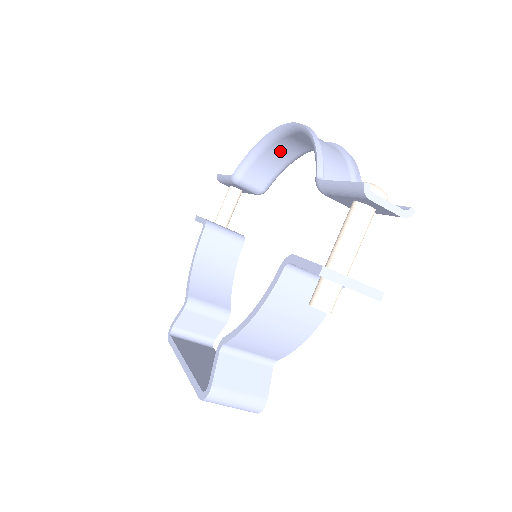
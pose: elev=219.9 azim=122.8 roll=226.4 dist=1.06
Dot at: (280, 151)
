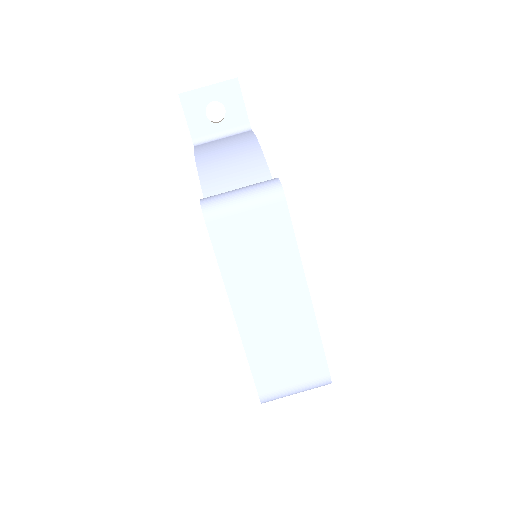
Dot at: occluded
